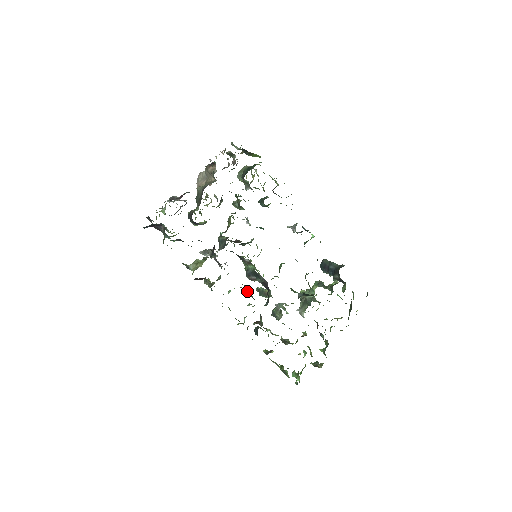
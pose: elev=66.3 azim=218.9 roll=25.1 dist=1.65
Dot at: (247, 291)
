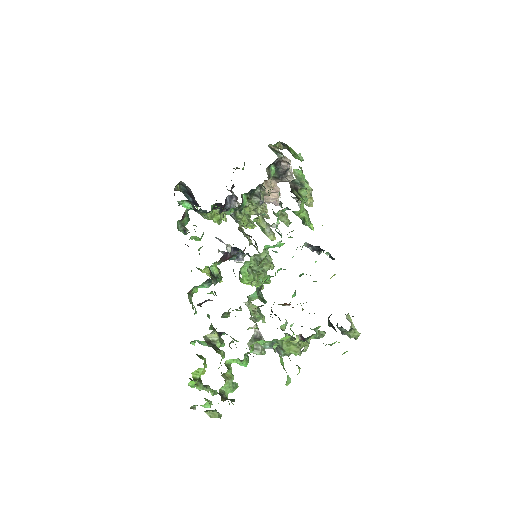
Dot at: (212, 270)
